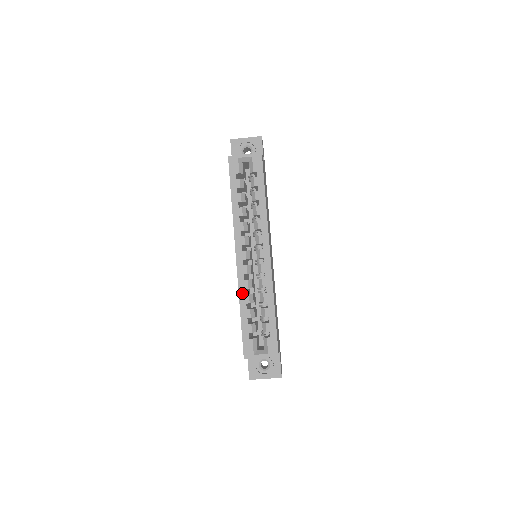
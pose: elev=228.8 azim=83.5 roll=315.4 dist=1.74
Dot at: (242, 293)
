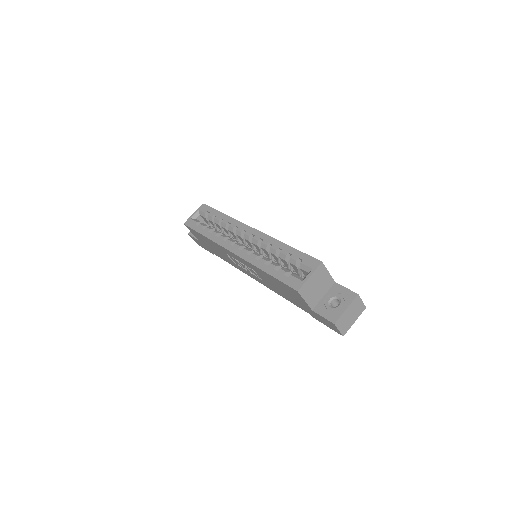
Dot at: (255, 262)
